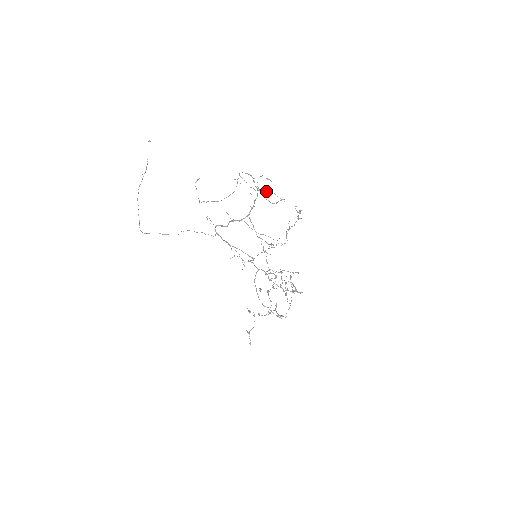
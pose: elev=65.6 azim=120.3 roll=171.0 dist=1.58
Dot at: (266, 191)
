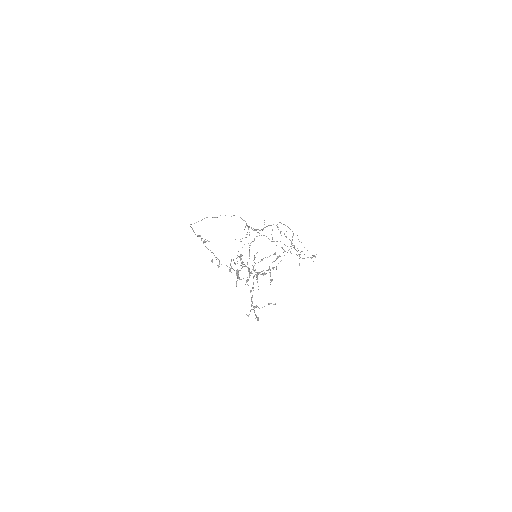
Dot at: occluded
